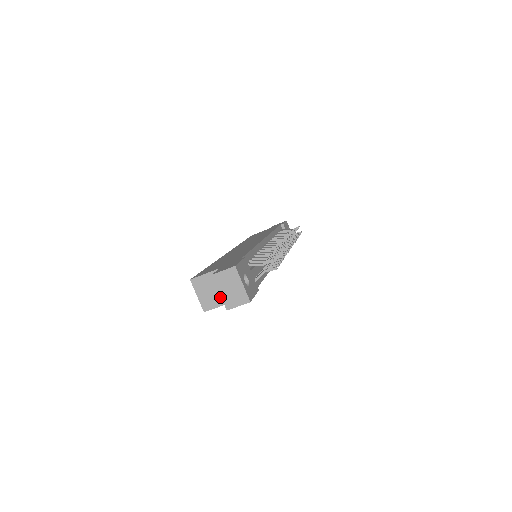
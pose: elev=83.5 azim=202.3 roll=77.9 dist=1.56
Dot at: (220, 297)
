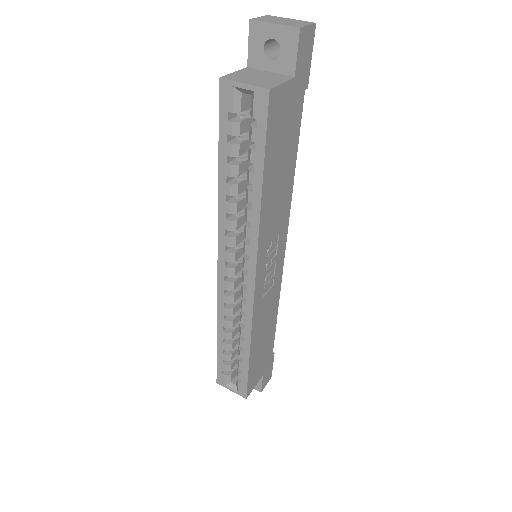
Dot at: (274, 78)
